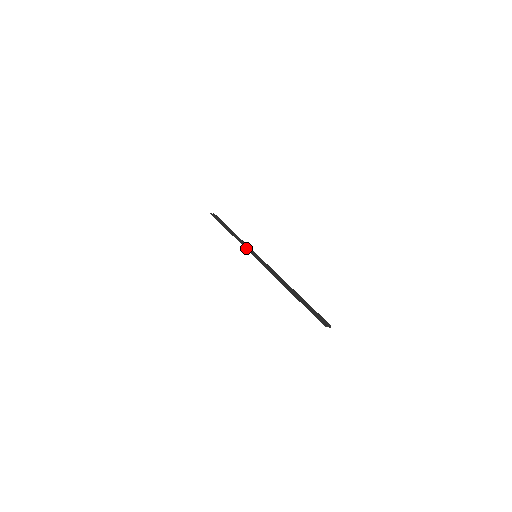
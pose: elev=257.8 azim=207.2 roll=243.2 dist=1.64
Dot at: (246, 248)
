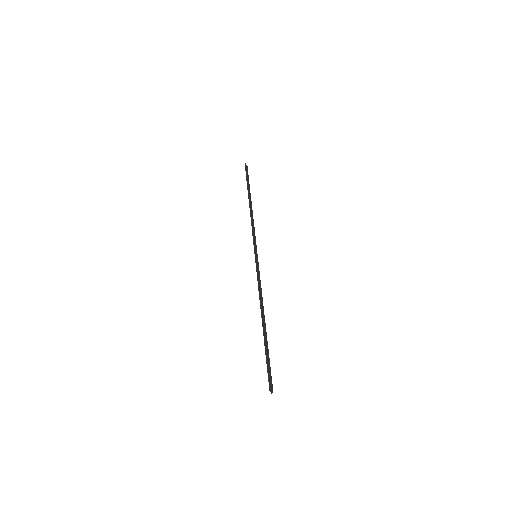
Dot at: (254, 239)
